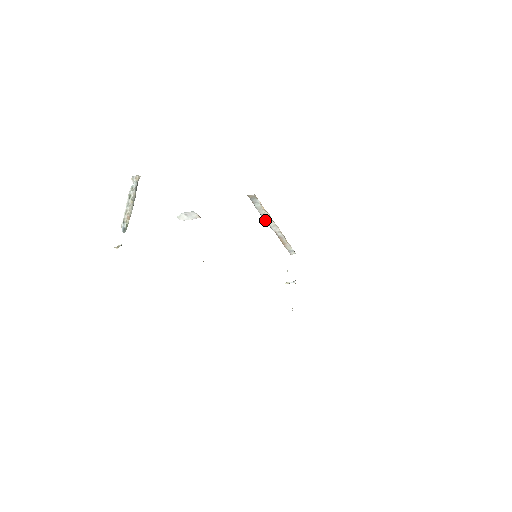
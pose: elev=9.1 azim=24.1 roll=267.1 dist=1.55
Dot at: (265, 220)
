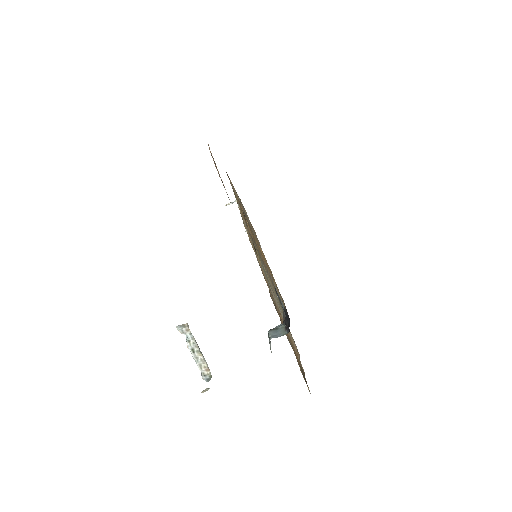
Dot at: occluded
